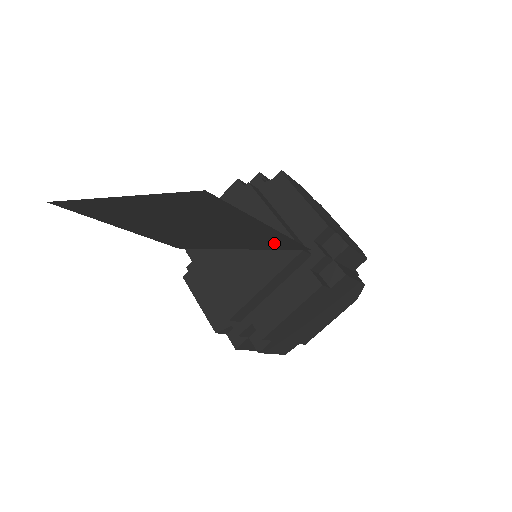
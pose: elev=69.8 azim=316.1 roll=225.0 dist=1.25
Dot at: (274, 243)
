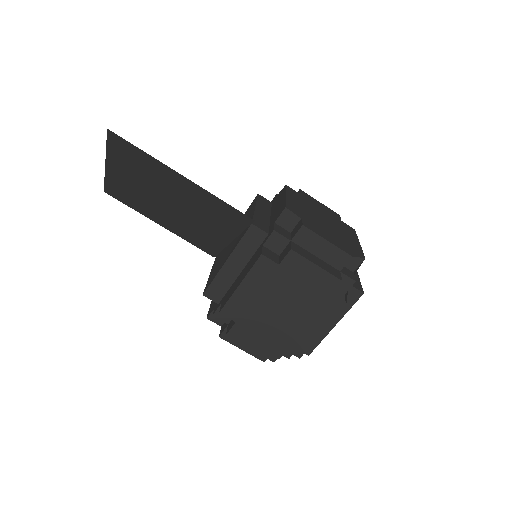
Dot at: (225, 215)
